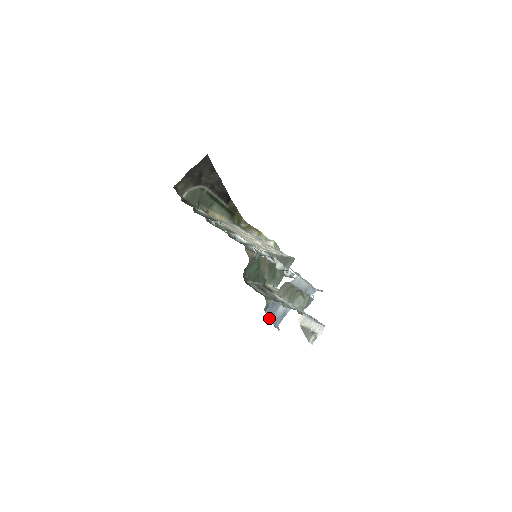
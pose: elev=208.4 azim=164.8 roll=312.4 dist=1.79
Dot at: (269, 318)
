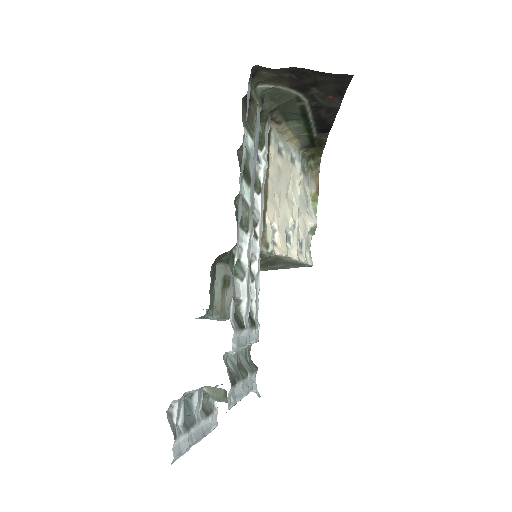
Dot at: occluded
